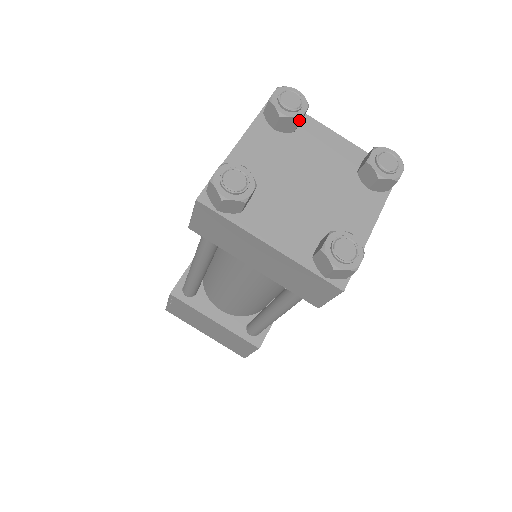
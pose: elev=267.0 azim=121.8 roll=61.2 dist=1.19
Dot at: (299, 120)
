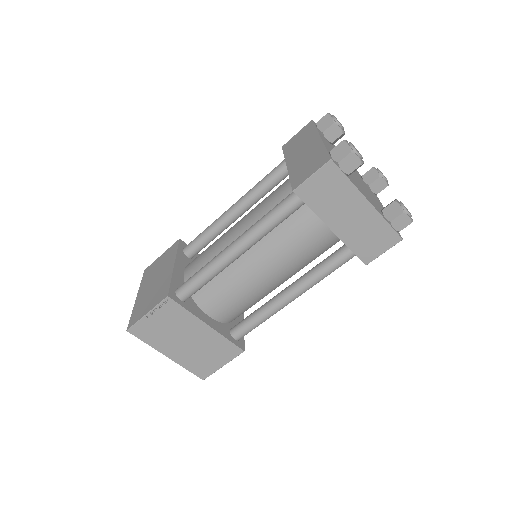
Dot at: (379, 177)
